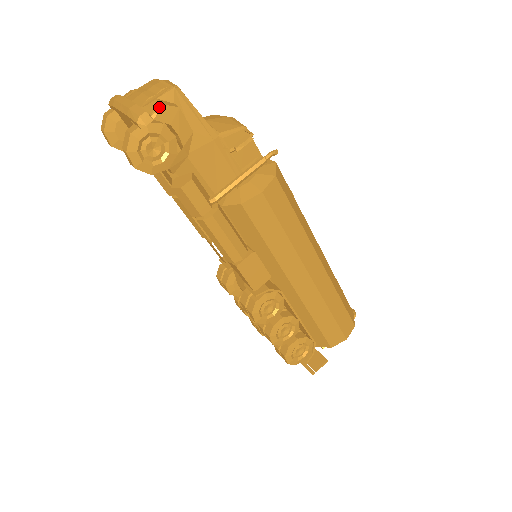
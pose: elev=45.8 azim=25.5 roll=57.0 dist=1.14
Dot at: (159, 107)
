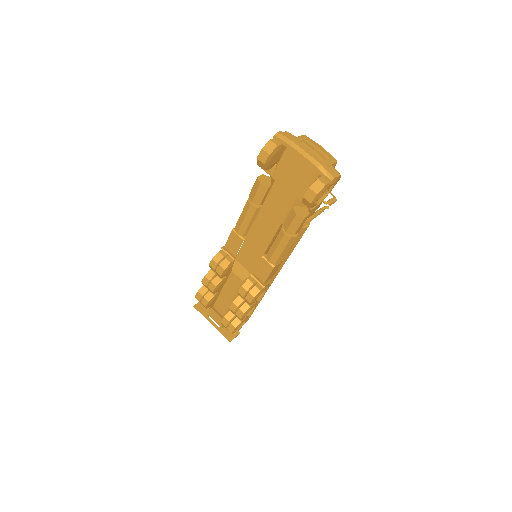
Dot at: (339, 175)
